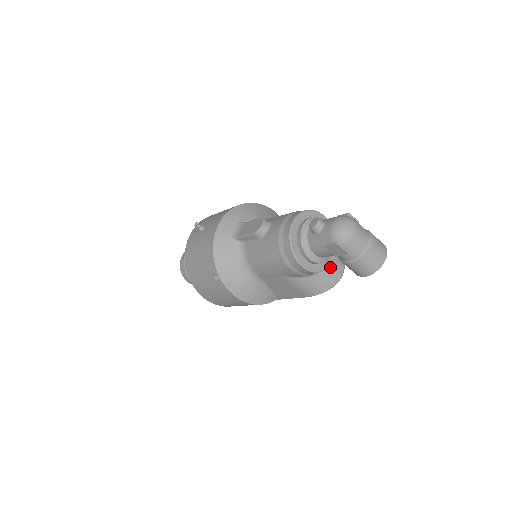
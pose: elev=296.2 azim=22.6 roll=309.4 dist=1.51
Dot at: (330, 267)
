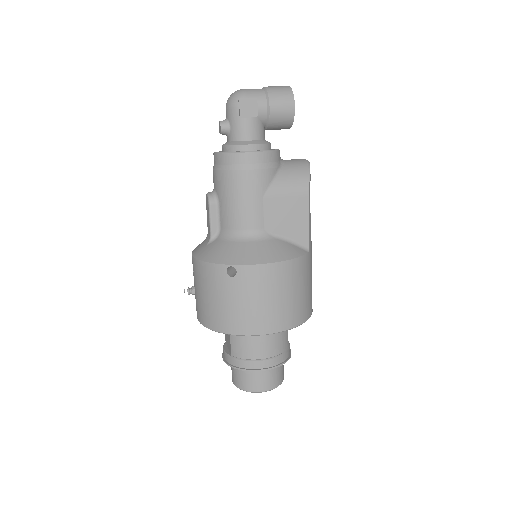
Dot at: (288, 161)
